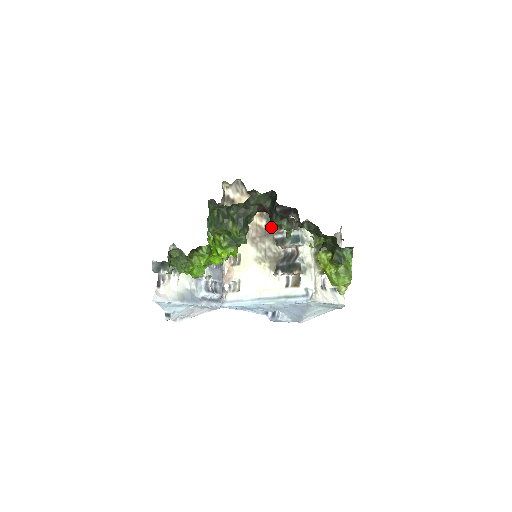
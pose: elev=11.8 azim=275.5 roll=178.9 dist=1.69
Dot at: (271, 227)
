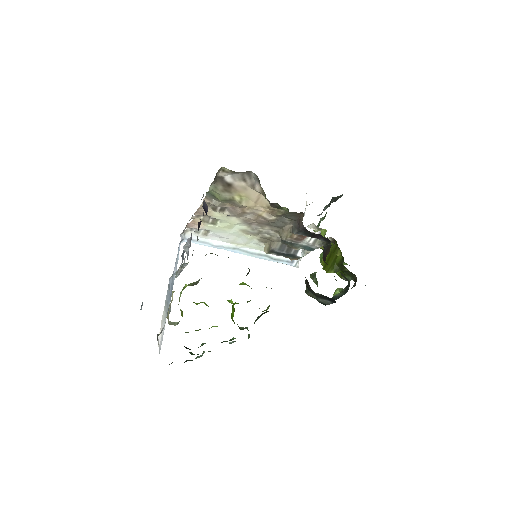
Dot at: occluded
